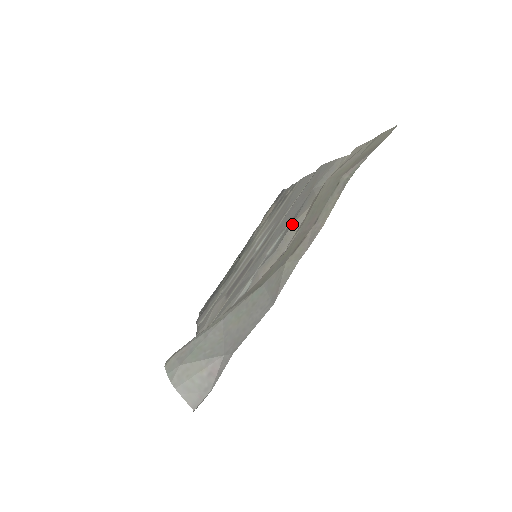
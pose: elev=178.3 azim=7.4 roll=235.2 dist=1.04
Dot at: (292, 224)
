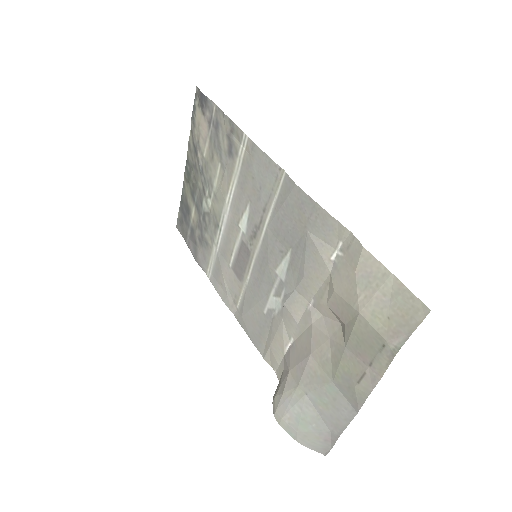
Dot at: (305, 276)
